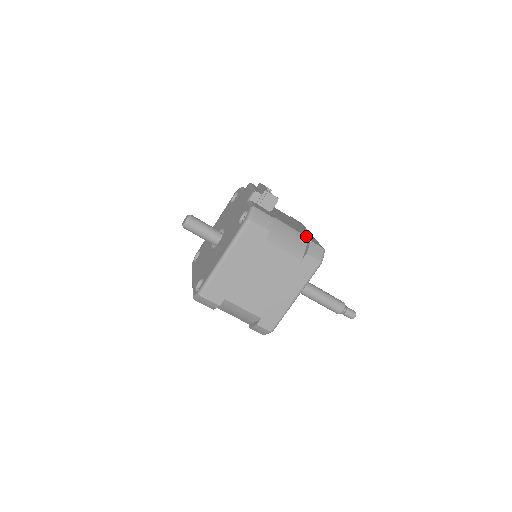
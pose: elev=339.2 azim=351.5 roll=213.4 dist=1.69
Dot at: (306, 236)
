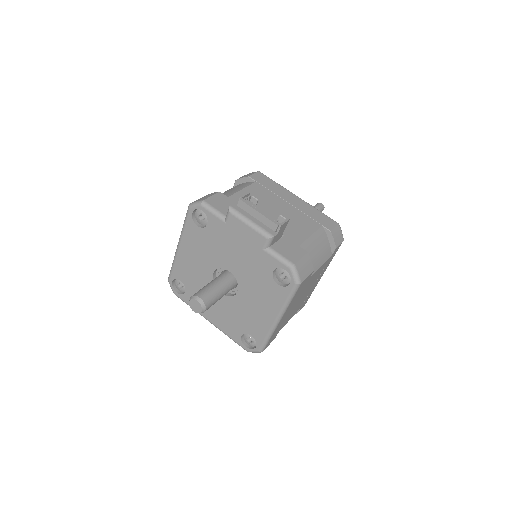
Dot at: (320, 225)
